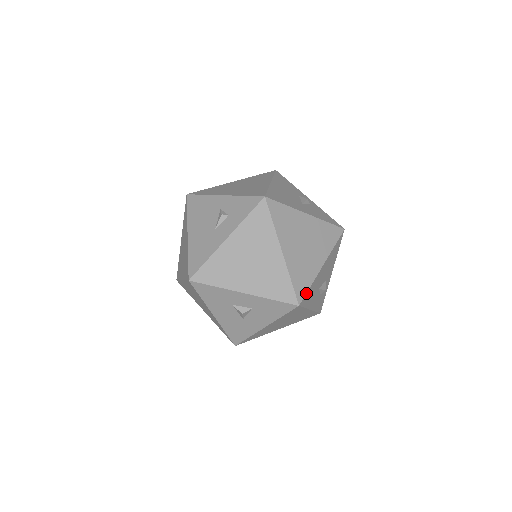
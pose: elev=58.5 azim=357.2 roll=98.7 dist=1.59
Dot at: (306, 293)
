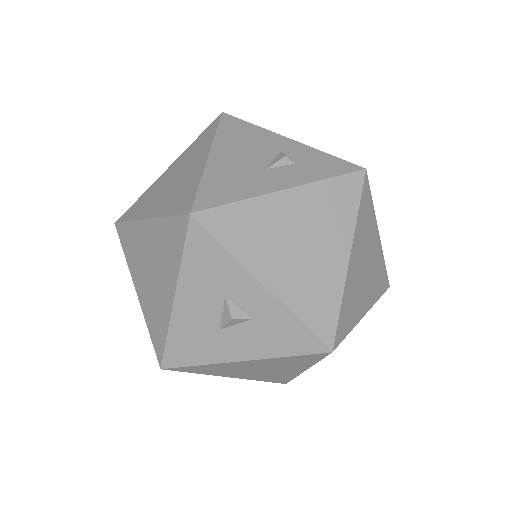
Dot at: (343, 339)
